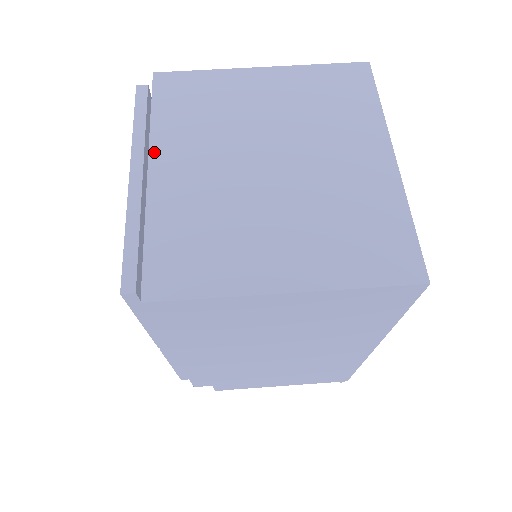
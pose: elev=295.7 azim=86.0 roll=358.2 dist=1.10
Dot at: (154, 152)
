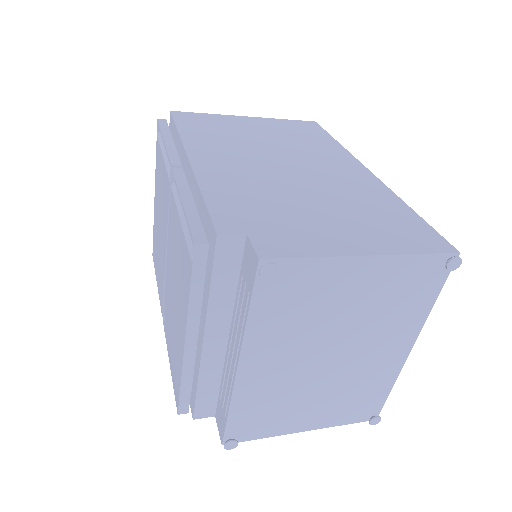
Dot at: occluded
